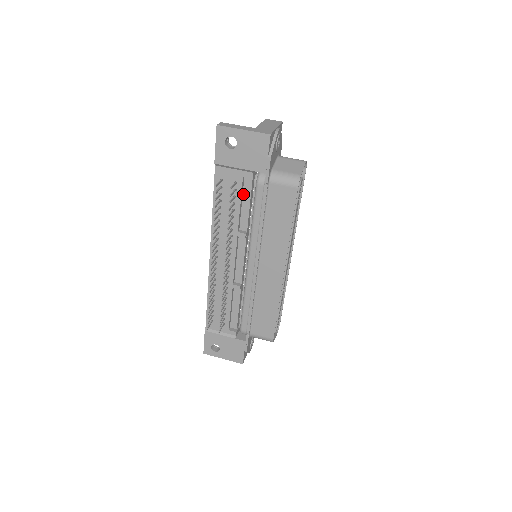
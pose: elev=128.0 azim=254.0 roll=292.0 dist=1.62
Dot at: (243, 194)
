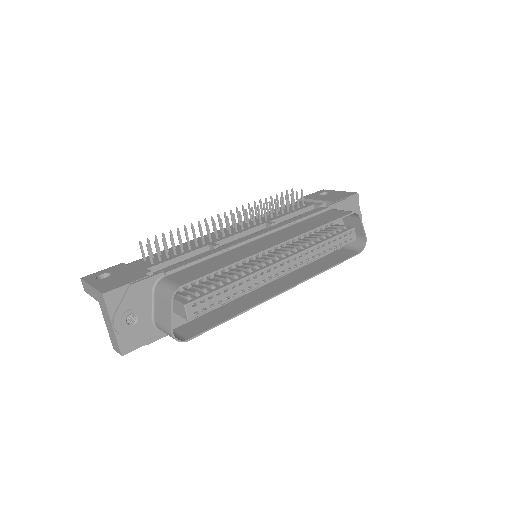
Dot at: occluded
